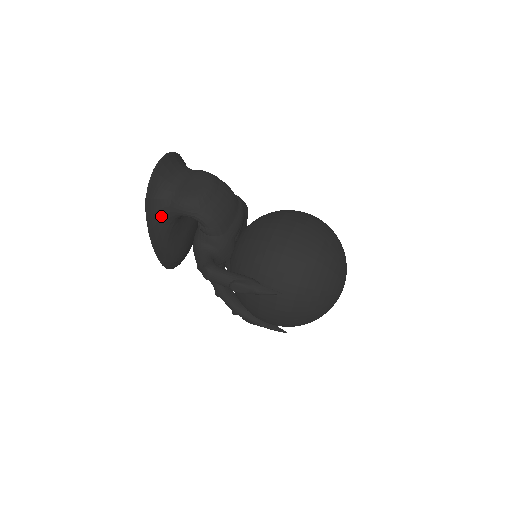
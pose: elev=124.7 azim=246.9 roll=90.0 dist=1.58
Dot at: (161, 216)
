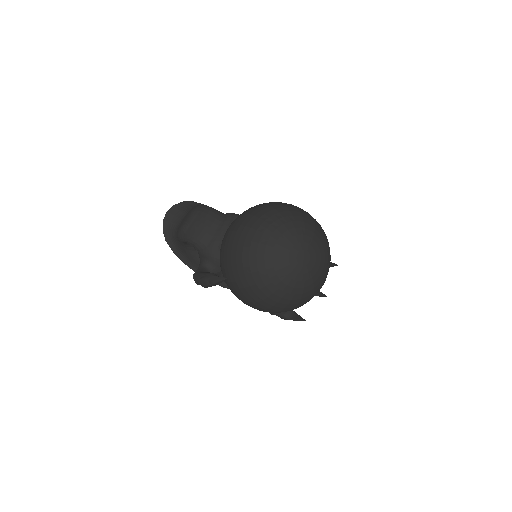
Dot at: (181, 249)
